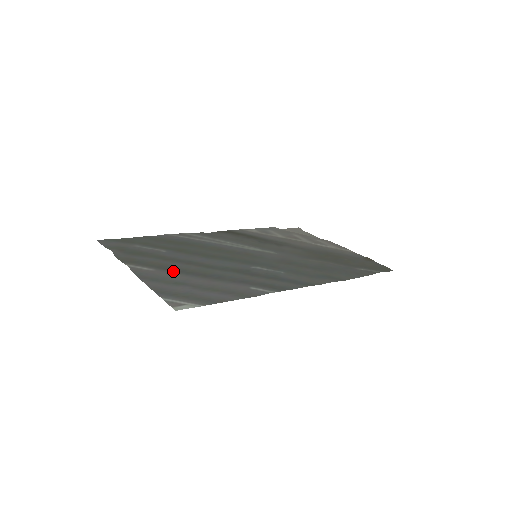
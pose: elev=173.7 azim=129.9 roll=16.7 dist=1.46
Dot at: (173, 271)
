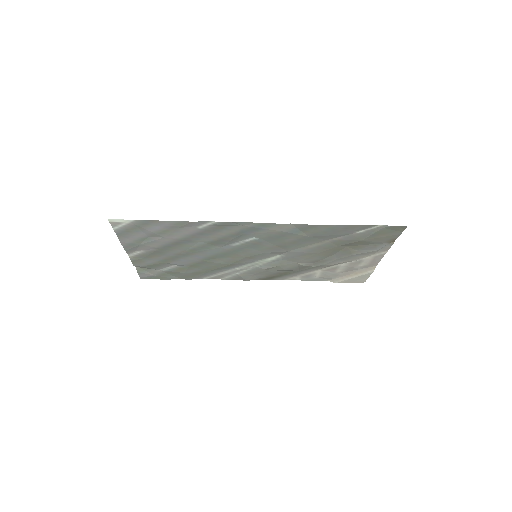
Dot at: (157, 249)
